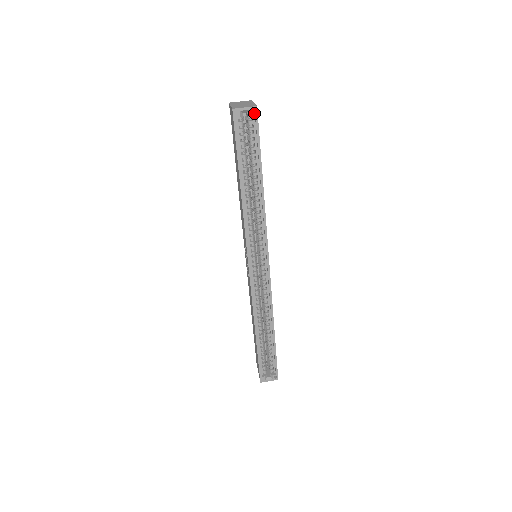
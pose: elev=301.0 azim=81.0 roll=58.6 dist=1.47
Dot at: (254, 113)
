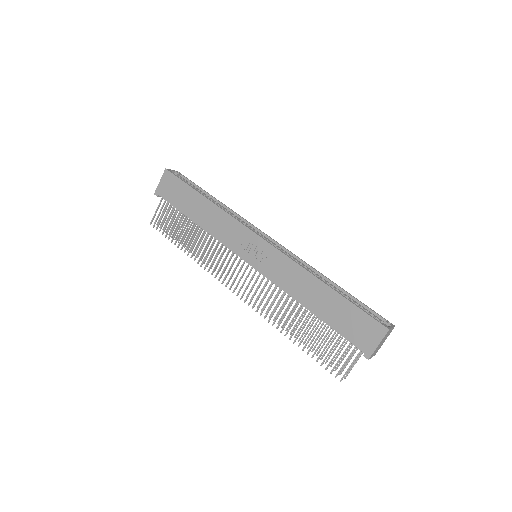
Dot at: occluded
